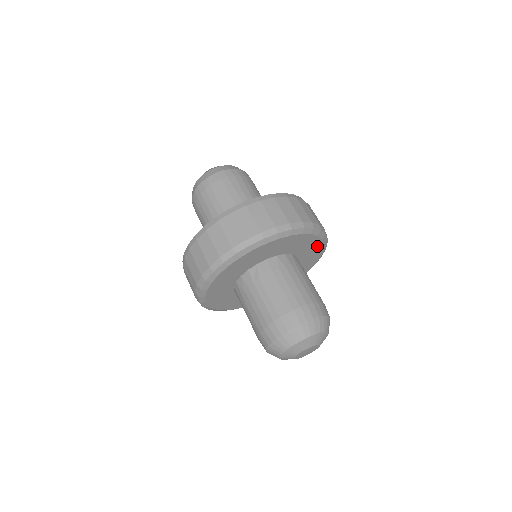
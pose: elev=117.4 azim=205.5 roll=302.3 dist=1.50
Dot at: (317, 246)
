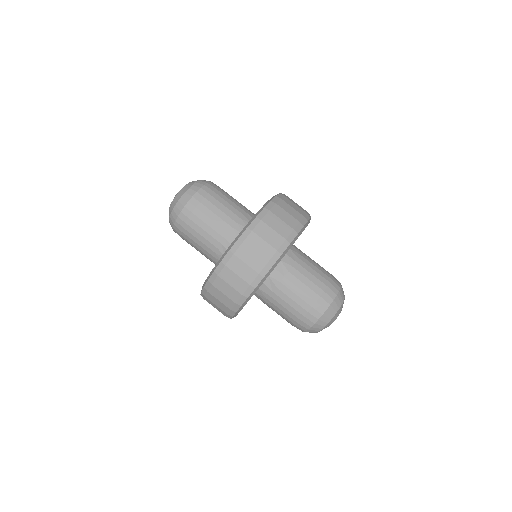
Dot at: occluded
